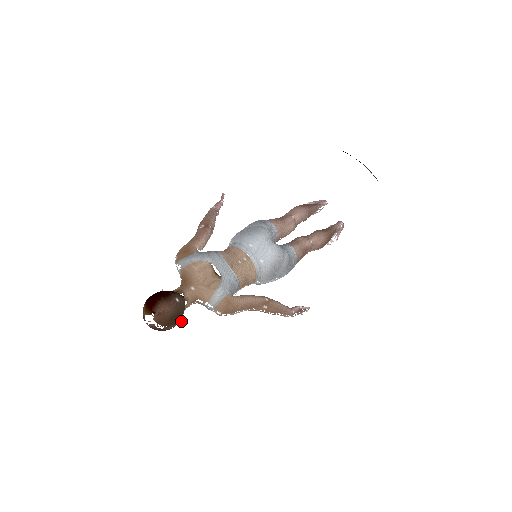
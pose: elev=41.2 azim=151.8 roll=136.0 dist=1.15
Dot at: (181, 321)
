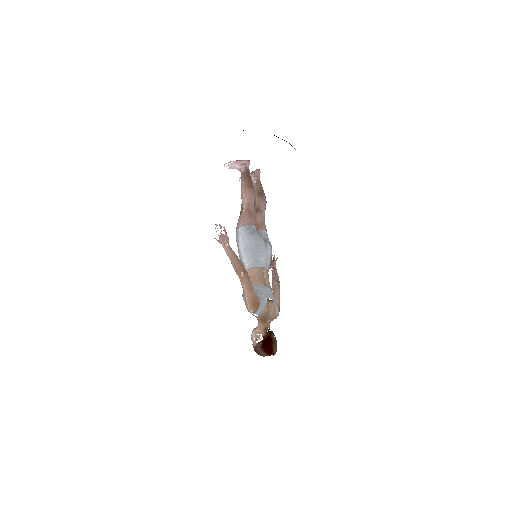
Dot at: occluded
